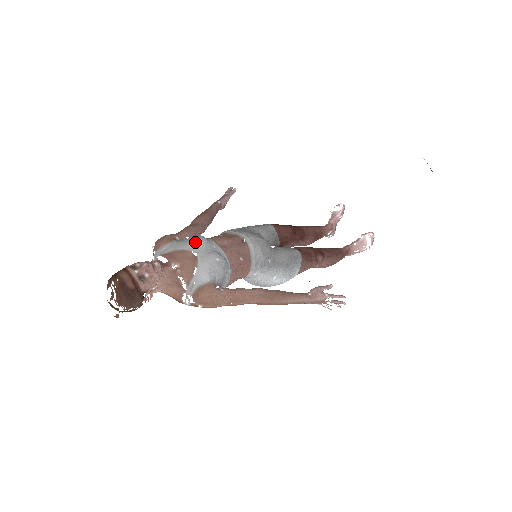
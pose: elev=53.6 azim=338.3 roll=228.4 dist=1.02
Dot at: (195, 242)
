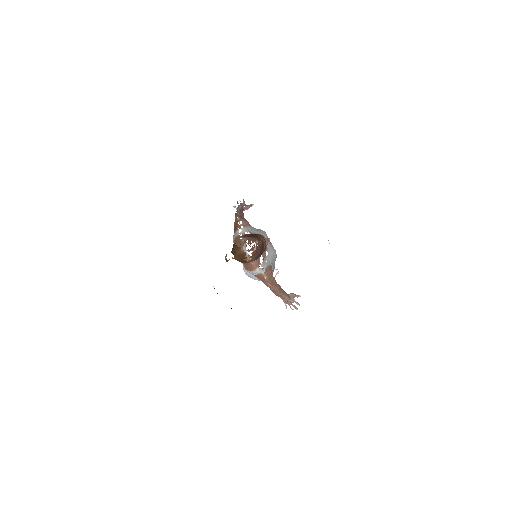
Dot at: (265, 235)
